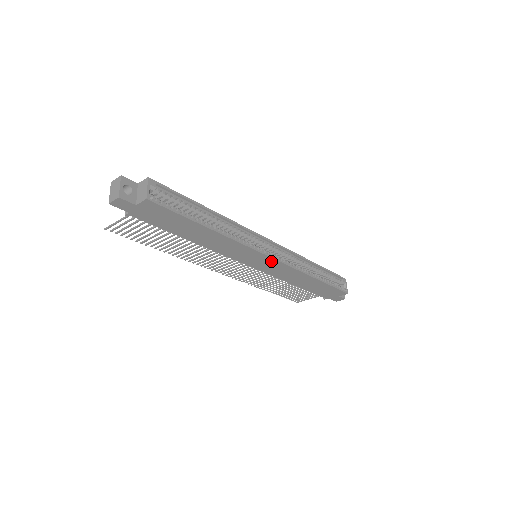
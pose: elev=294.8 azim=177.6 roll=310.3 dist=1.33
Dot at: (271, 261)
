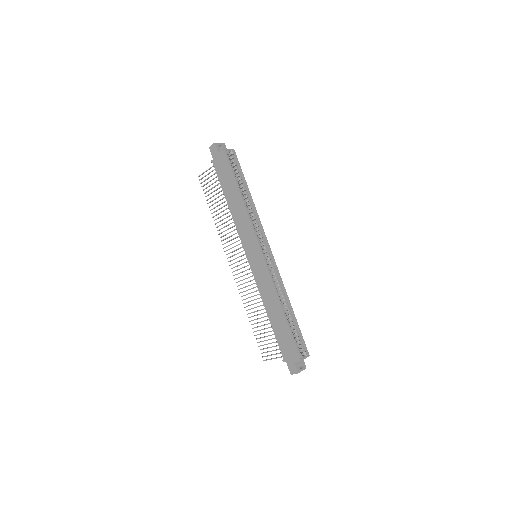
Dot at: (261, 258)
